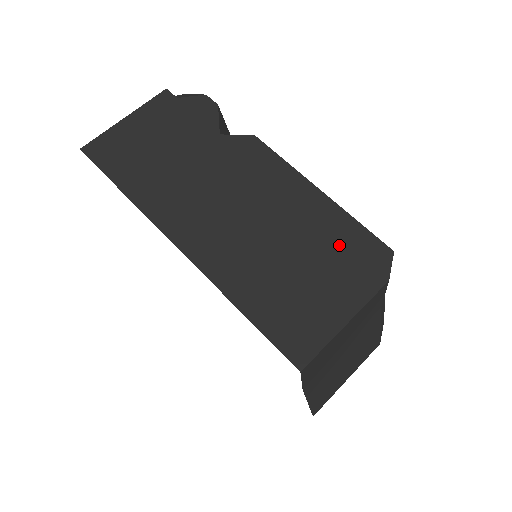
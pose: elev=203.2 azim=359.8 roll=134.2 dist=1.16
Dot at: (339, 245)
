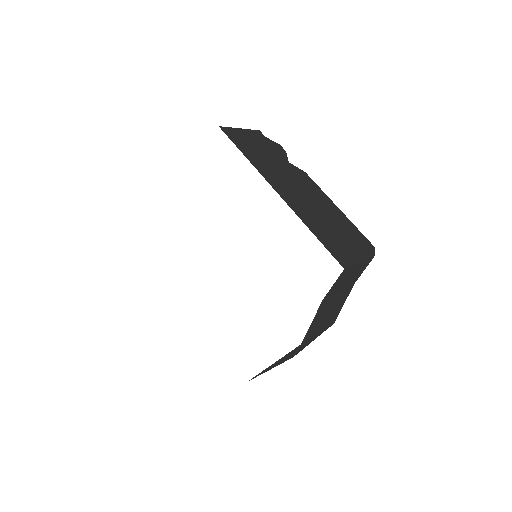
Dot at: (351, 232)
